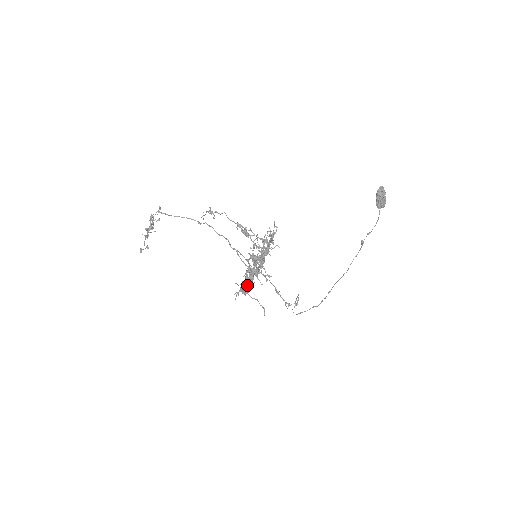
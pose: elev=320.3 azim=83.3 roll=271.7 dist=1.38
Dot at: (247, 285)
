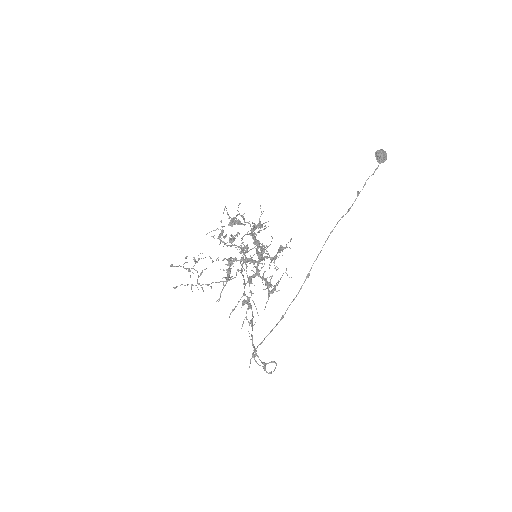
Dot at: (228, 259)
